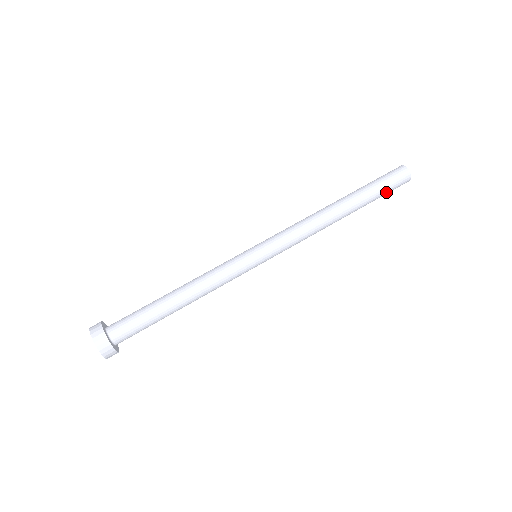
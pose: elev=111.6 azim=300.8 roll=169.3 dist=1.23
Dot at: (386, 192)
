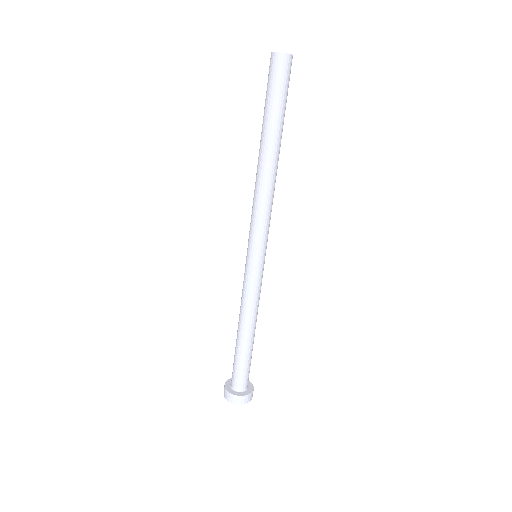
Dot at: (284, 95)
